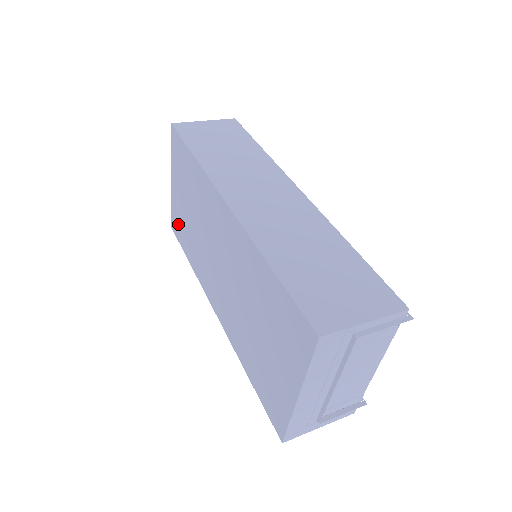
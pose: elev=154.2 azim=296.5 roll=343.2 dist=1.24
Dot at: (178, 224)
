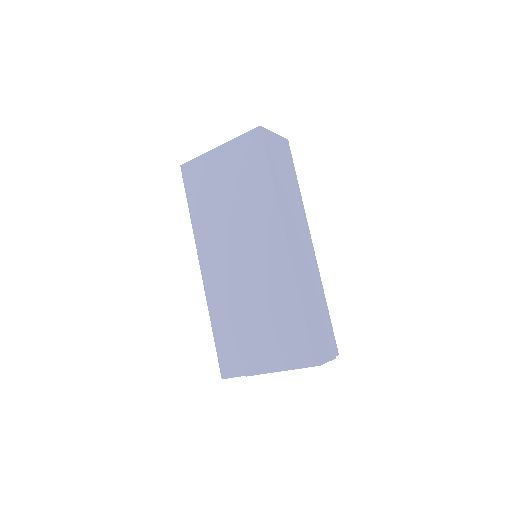
Dot at: (197, 178)
